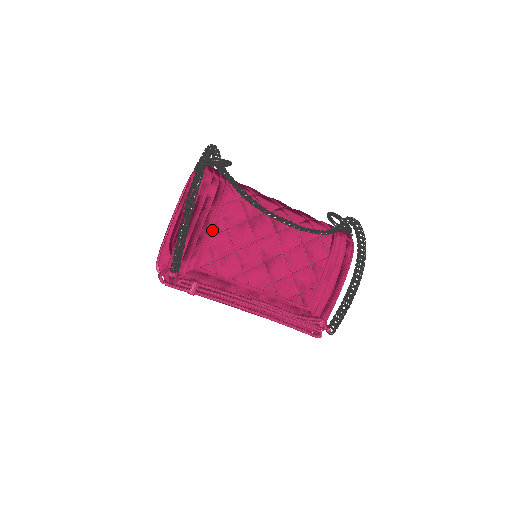
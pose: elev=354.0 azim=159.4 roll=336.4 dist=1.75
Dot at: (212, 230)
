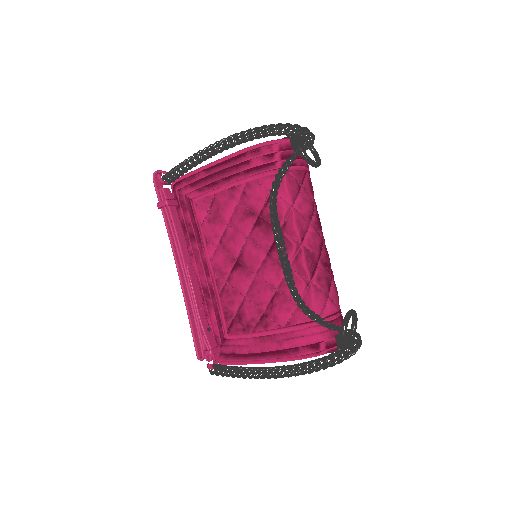
Dot at: (227, 188)
